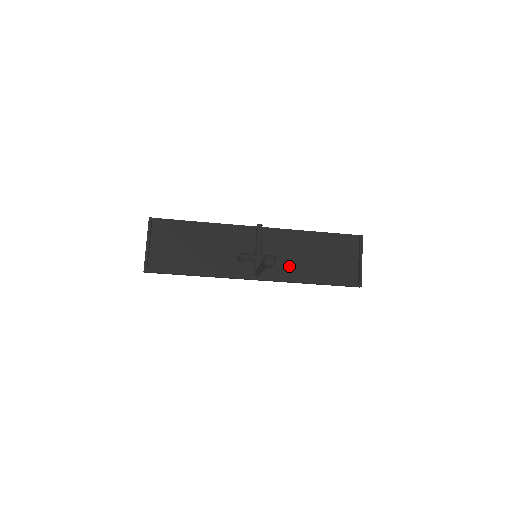
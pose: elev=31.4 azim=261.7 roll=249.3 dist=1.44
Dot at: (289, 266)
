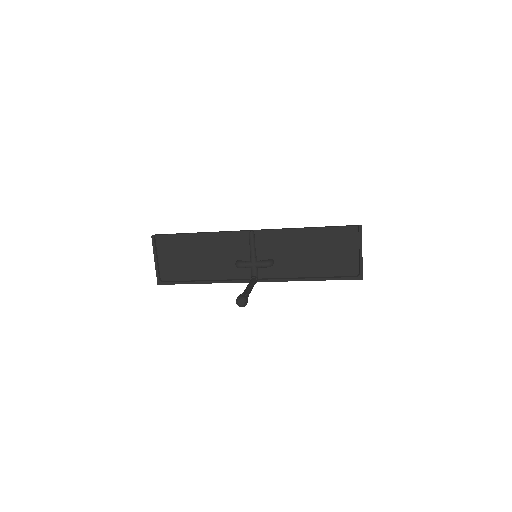
Dot at: (287, 266)
